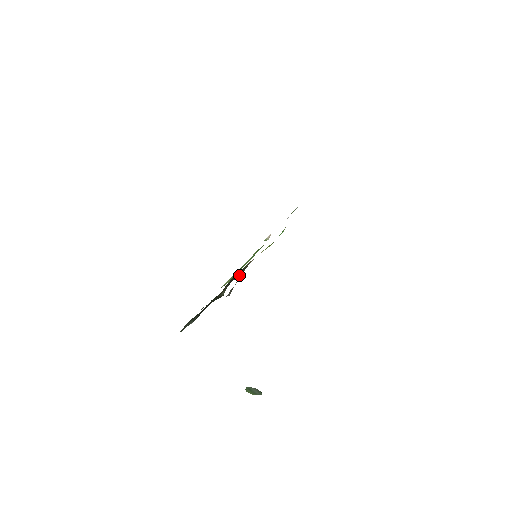
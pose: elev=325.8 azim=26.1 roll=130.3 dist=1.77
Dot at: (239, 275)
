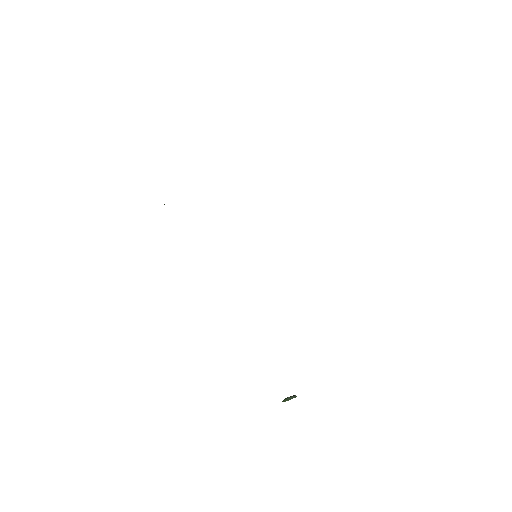
Dot at: occluded
